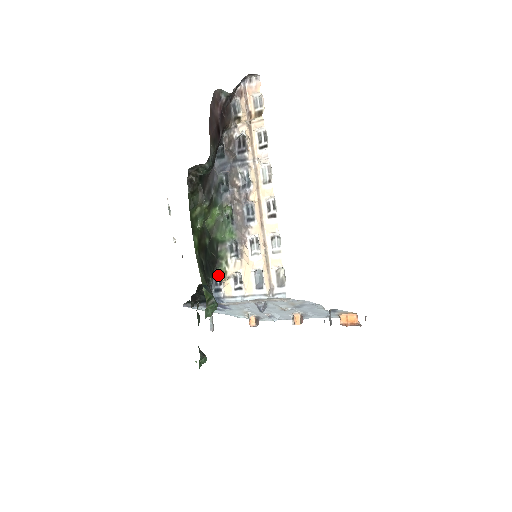
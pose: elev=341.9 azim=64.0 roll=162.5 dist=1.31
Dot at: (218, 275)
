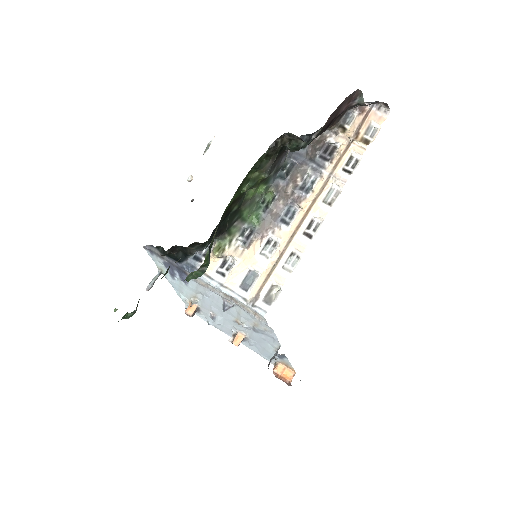
Dot at: (209, 245)
